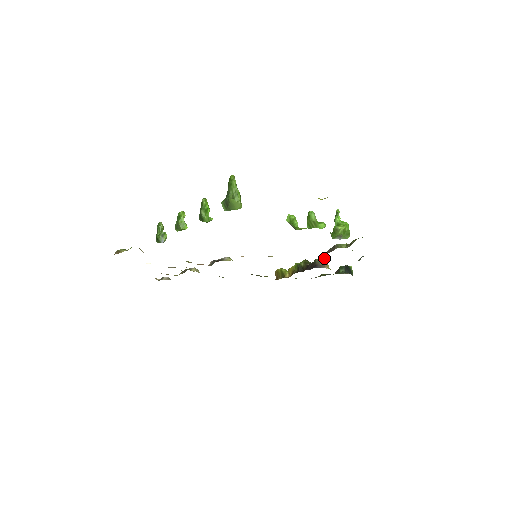
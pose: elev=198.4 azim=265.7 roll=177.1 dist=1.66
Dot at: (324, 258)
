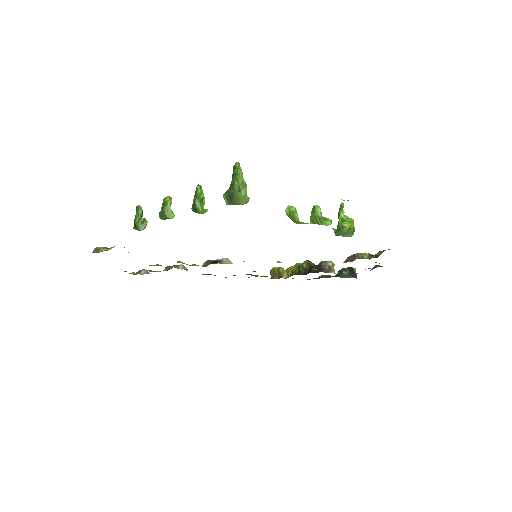
Dot at: (331, 261)
